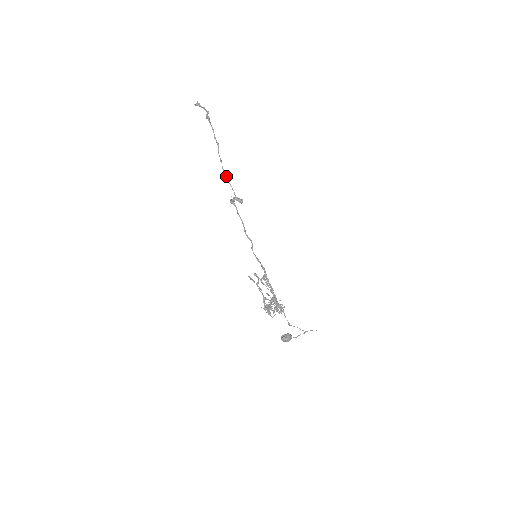
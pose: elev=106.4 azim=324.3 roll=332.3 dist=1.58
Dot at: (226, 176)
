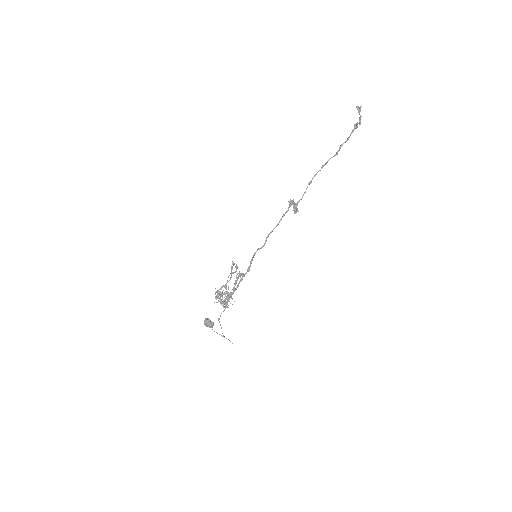
Dot at: occluded
